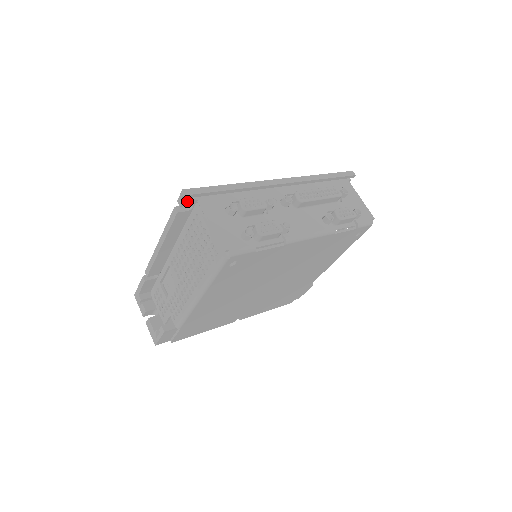
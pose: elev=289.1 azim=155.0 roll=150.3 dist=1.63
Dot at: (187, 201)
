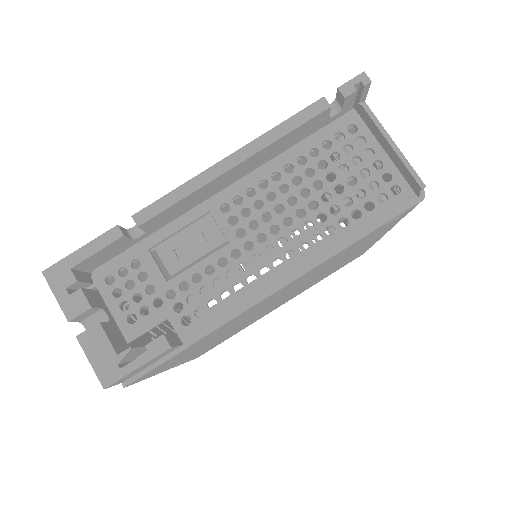
Dot at: (354, 95)
